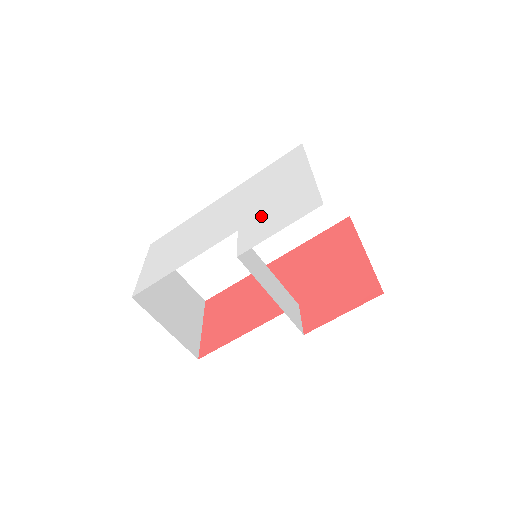
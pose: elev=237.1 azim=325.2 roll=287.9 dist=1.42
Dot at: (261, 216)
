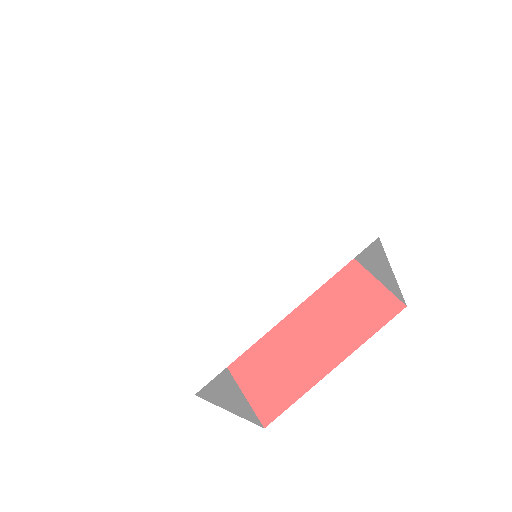
Dot at: (209, 291)
